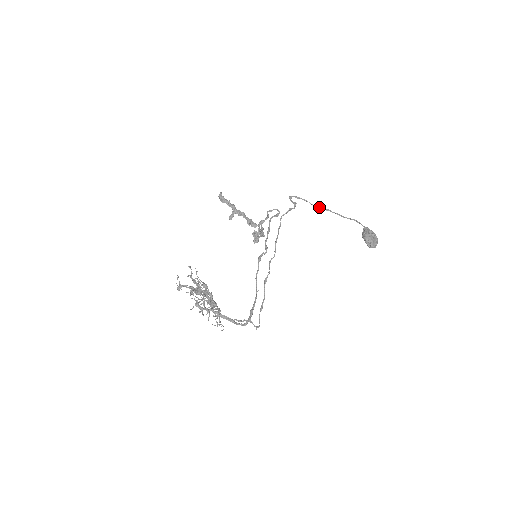
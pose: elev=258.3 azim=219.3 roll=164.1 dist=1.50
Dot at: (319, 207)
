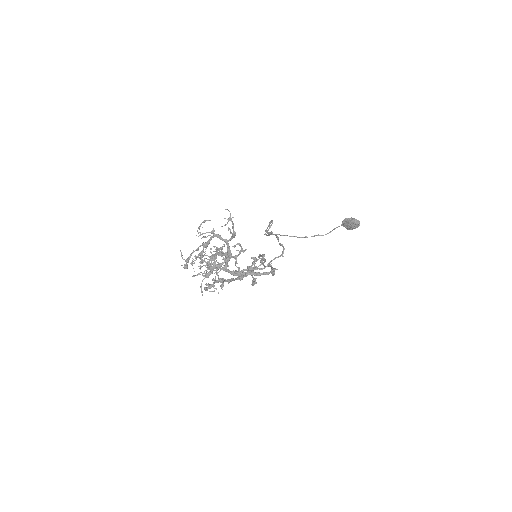
Dot at: occluded
